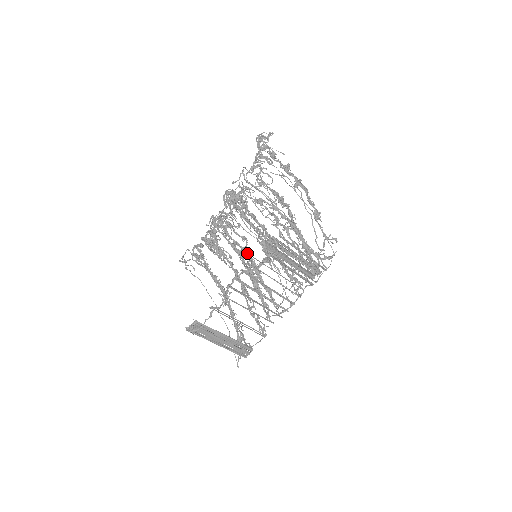
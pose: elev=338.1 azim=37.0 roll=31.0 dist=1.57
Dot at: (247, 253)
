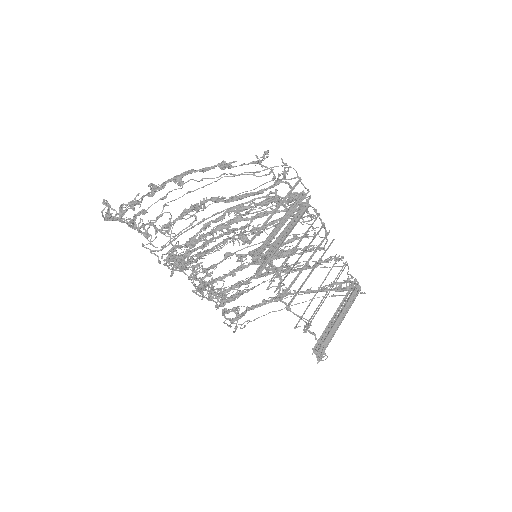
Dot at: (245, 256)
